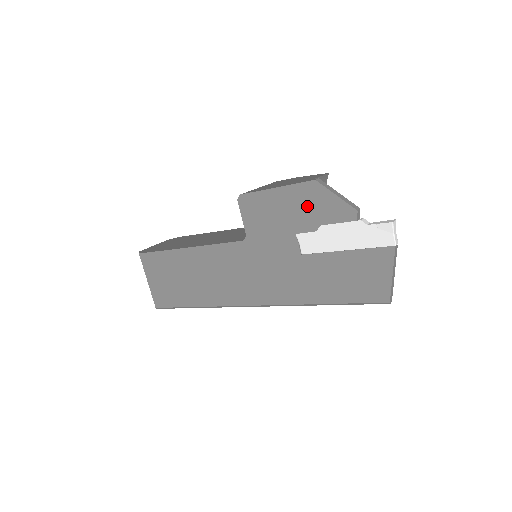
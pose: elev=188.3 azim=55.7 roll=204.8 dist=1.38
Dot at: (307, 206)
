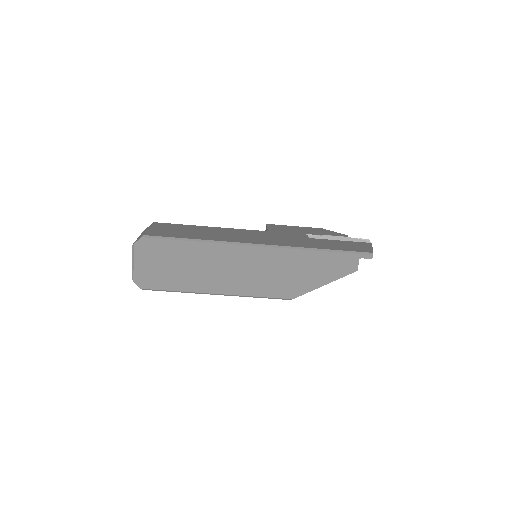
Dot at: (316, 231)
